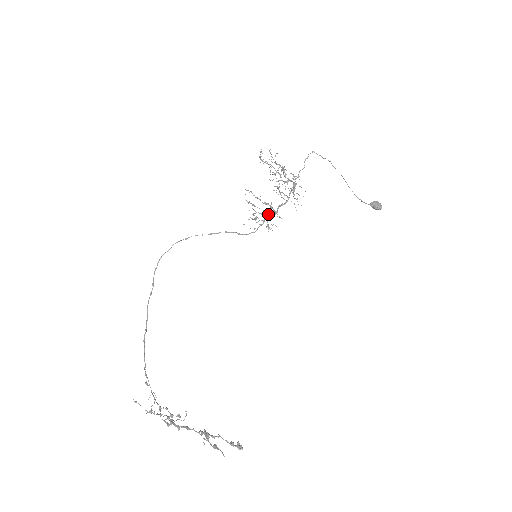
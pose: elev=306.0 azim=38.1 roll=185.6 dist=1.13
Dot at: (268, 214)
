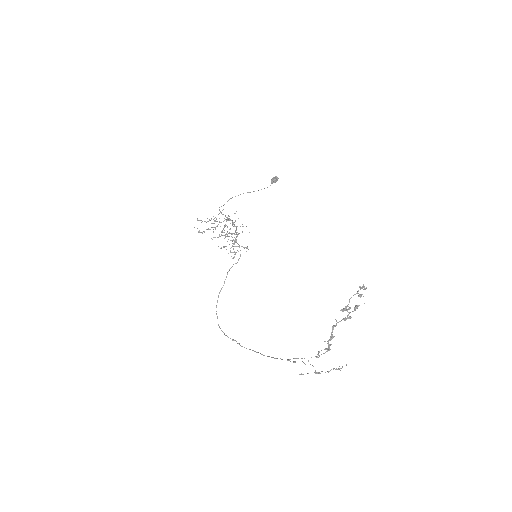
Dot at: (235, 239)
